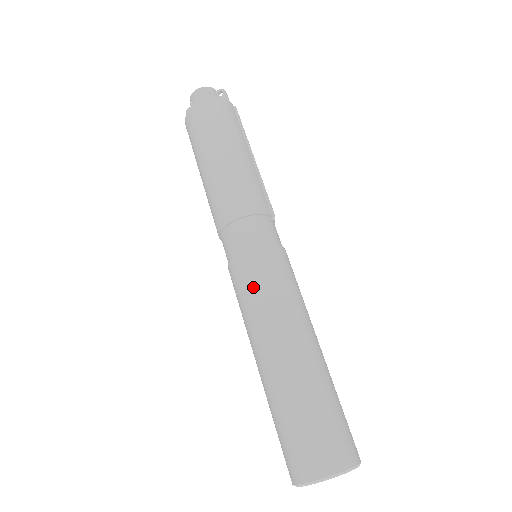
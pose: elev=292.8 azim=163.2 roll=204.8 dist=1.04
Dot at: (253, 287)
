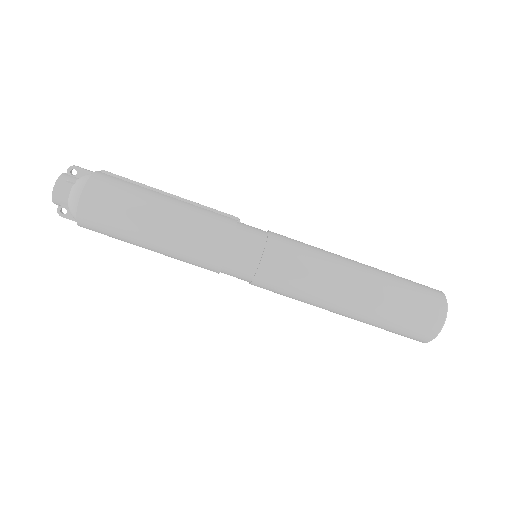
Dot at: (292, 278)
